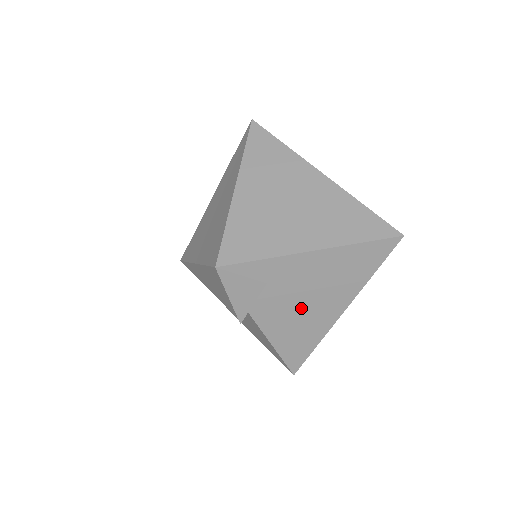
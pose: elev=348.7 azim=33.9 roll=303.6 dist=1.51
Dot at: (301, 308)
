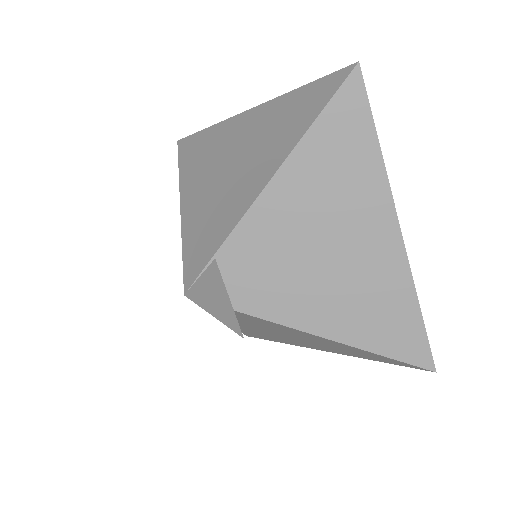
Dot at: (337, 268)
